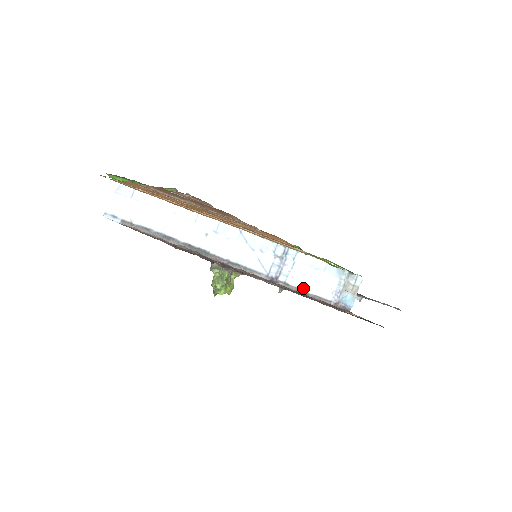
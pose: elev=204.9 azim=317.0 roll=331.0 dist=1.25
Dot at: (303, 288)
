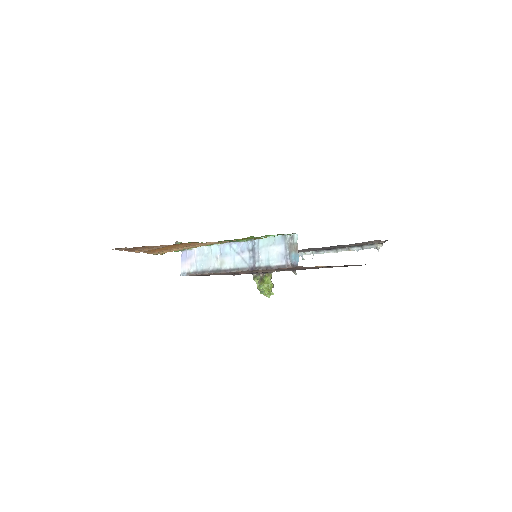
Dot at: (268, 265)
